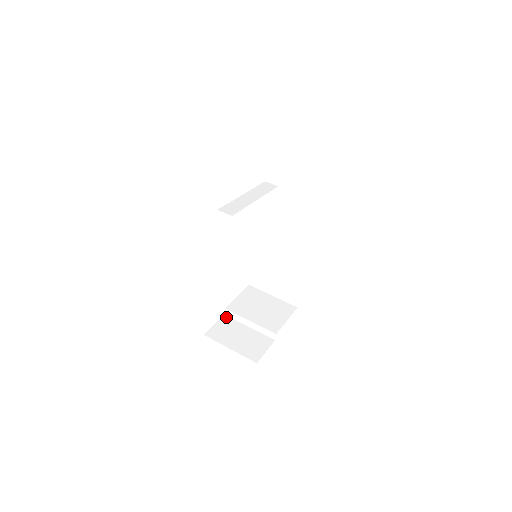
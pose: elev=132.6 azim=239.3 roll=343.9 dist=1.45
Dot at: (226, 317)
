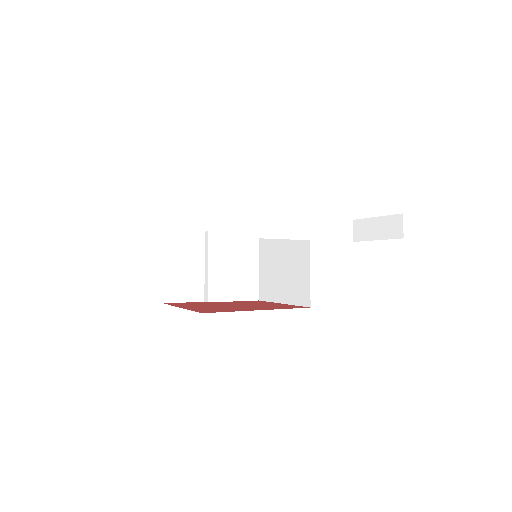
Dot at: (202, 236)
